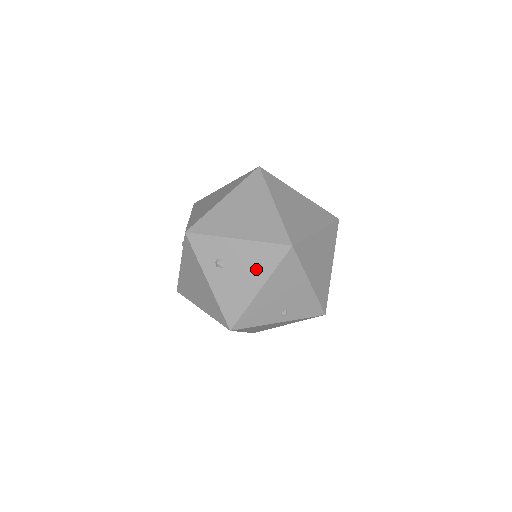
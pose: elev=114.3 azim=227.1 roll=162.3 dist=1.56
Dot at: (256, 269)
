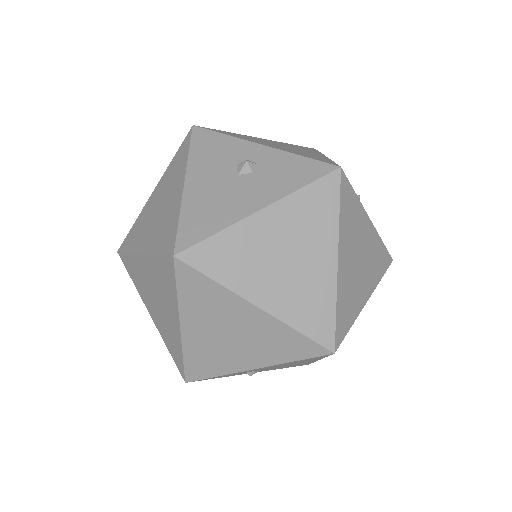
Dot at: (301, 362)
